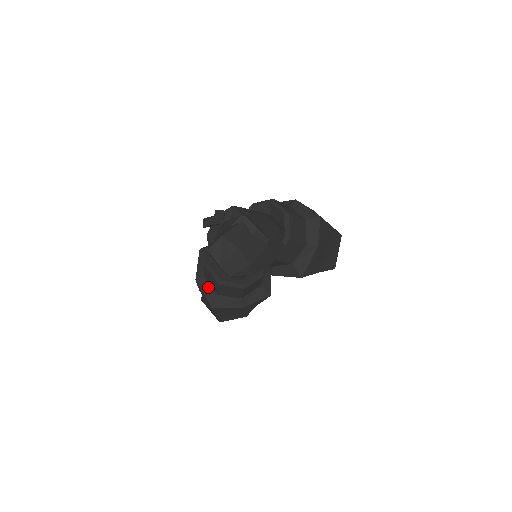
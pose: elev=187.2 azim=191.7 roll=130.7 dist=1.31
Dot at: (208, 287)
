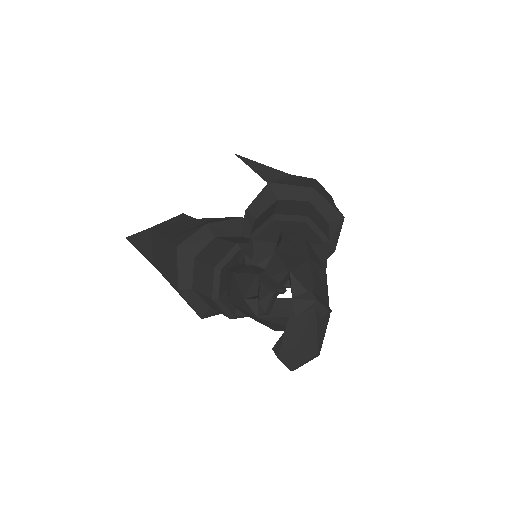
Dot at: (197, 299)
